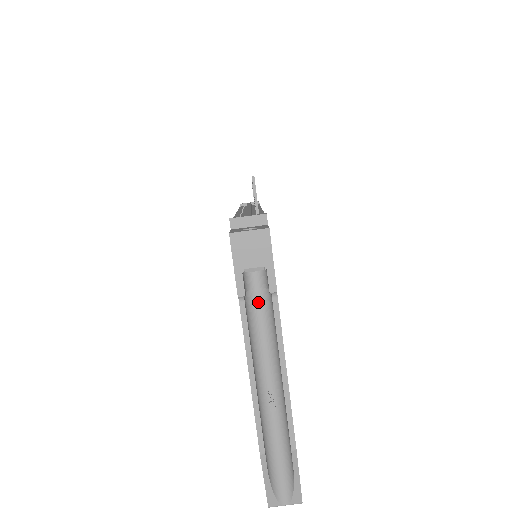
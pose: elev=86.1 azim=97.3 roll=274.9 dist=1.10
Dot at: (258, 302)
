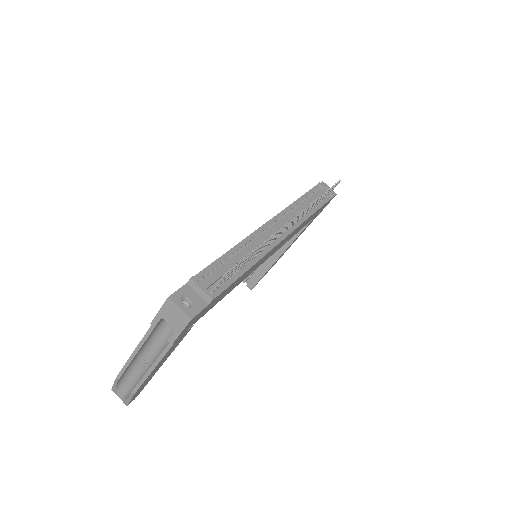
Dot at: (170, 328)
